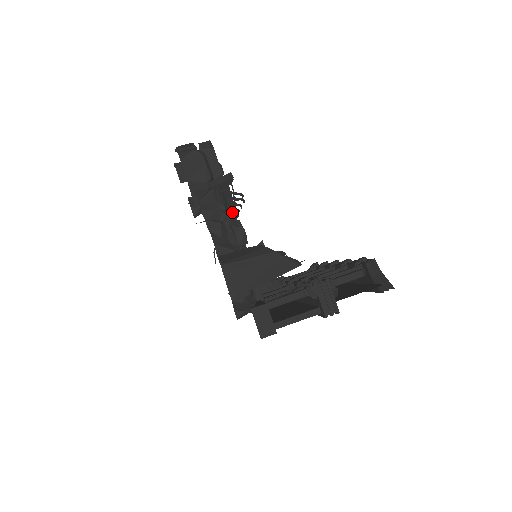
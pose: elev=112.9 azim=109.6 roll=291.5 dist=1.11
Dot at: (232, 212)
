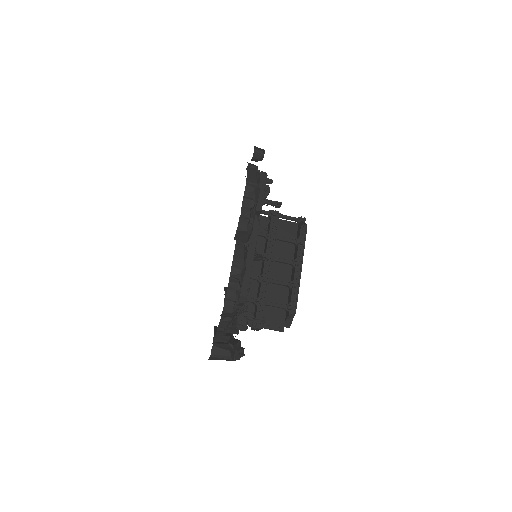
Dot at: occluded
